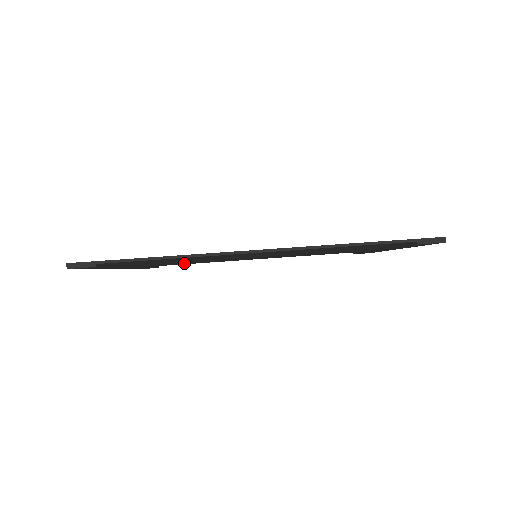
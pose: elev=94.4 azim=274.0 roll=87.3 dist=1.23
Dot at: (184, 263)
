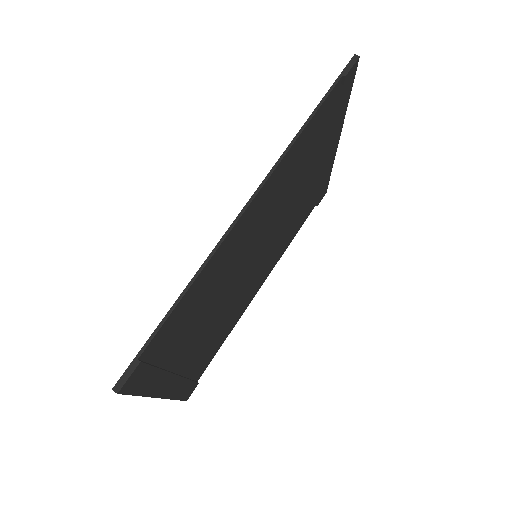
Dot at: (213, 345)
